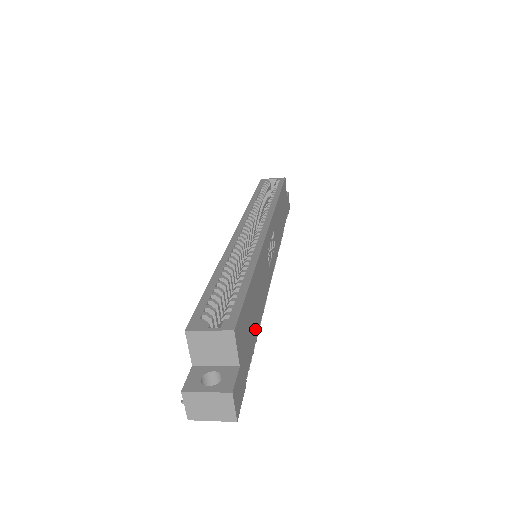
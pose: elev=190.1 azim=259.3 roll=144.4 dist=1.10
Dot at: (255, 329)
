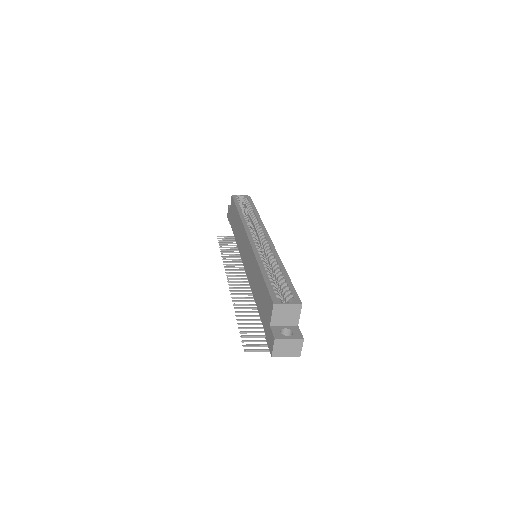
Dot at: occluded
